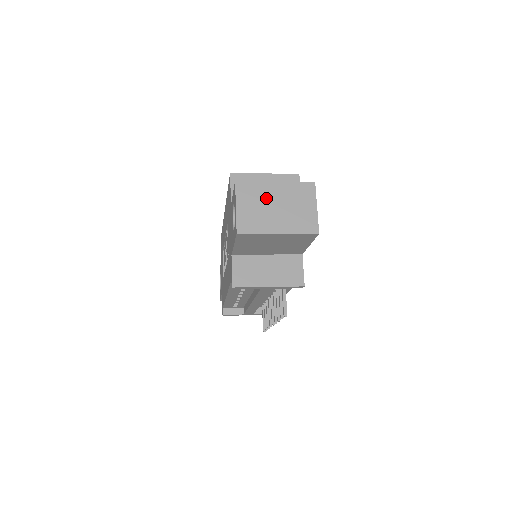
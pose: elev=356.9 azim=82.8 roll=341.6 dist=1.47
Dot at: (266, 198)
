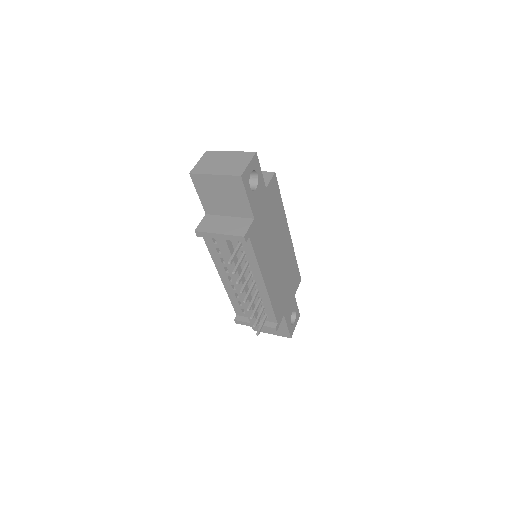
Dot at: (219, 158)
